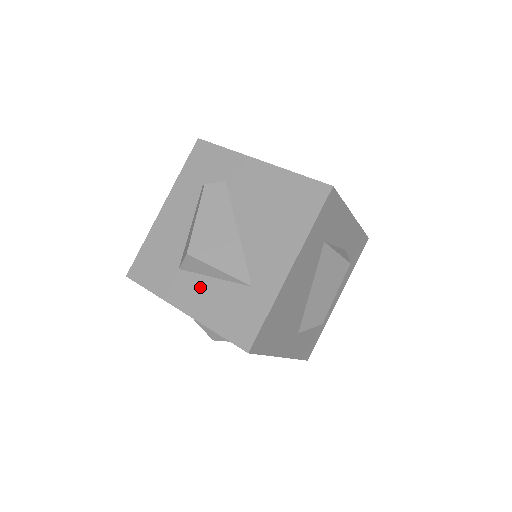
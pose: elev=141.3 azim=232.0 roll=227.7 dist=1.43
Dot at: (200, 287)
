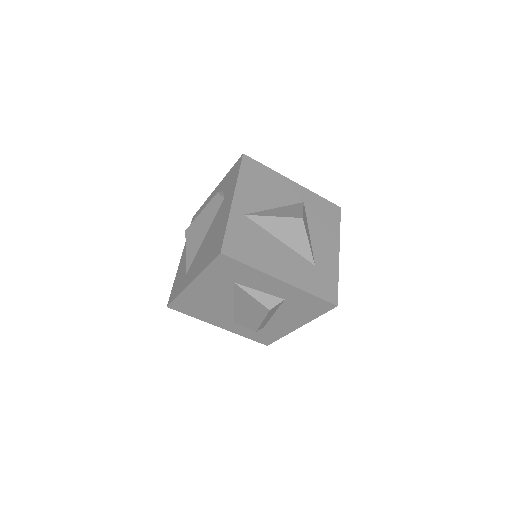
Dot at: occluded
